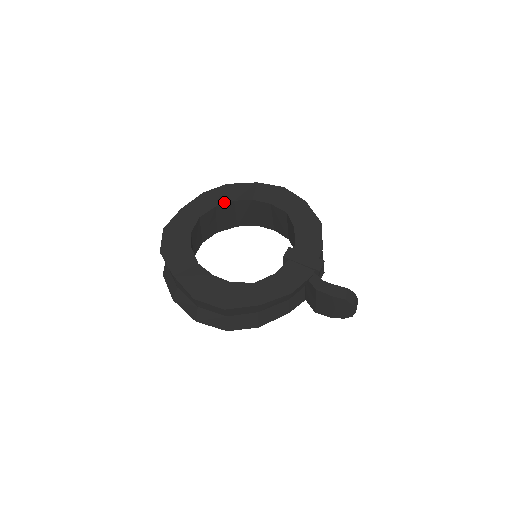
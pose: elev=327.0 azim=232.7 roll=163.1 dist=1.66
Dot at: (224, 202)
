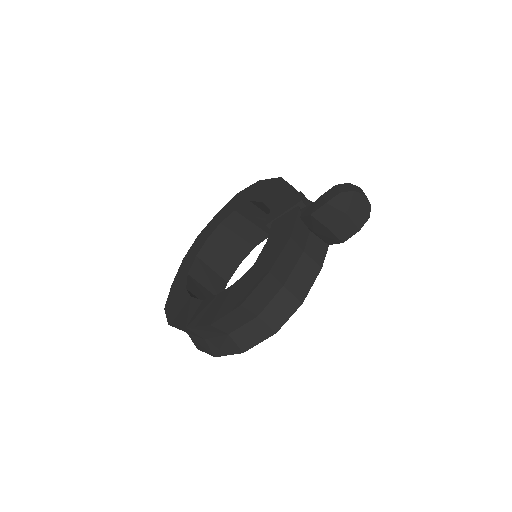
Dot at: (201, 247)
